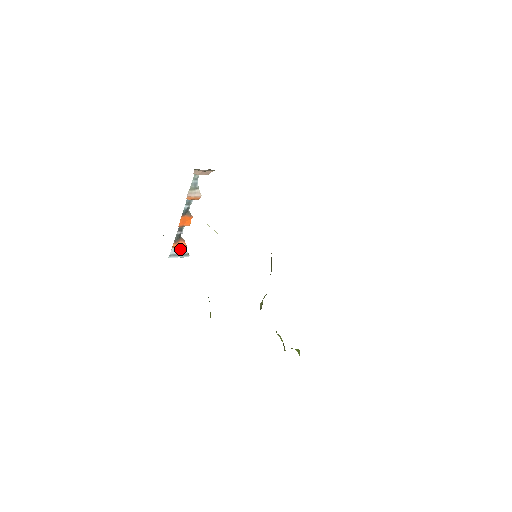
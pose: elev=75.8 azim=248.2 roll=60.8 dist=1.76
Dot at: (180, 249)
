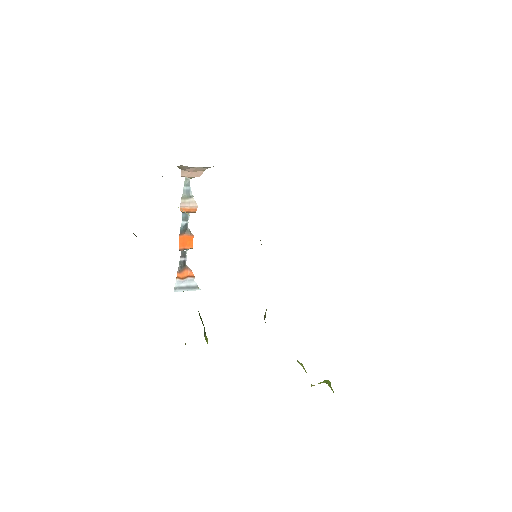
Dot at: (187, 281)
